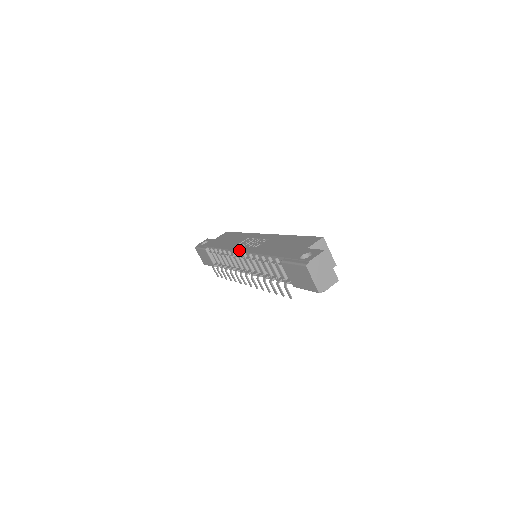
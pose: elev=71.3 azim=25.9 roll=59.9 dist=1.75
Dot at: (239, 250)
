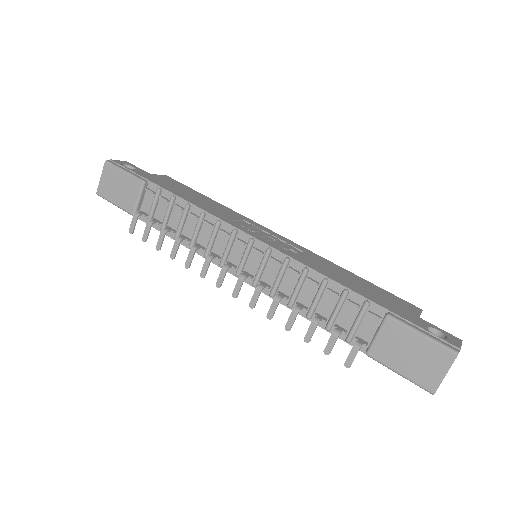
Dot at: (254, 236)
